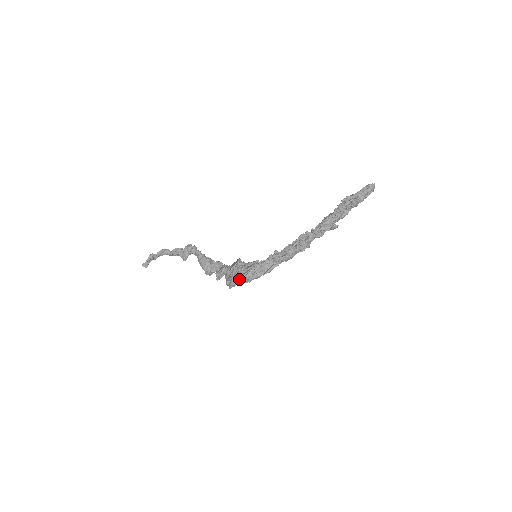
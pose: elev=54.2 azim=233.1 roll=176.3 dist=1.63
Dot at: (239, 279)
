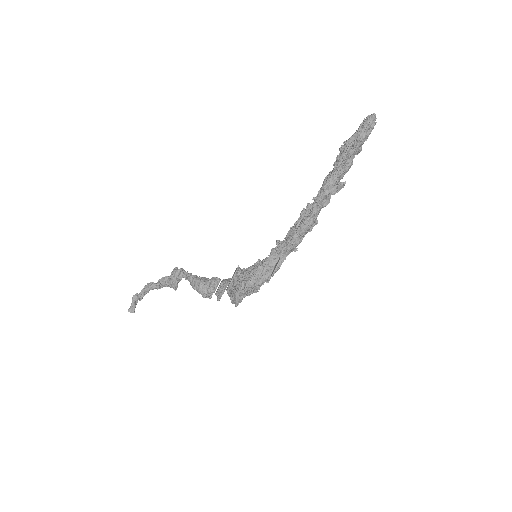
Dot at: (243, 290)
